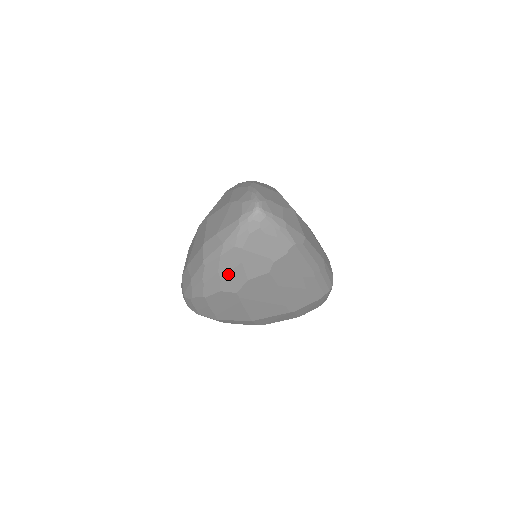
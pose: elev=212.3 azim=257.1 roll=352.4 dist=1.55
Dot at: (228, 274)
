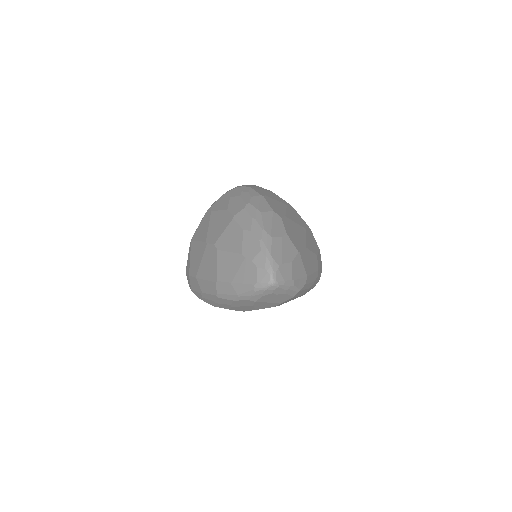
Dot at: (239, 307)
